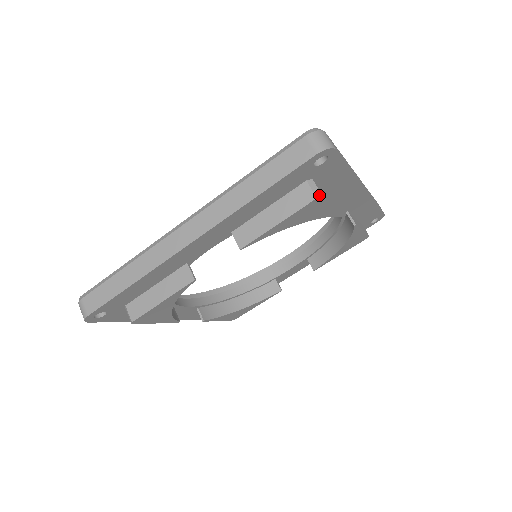
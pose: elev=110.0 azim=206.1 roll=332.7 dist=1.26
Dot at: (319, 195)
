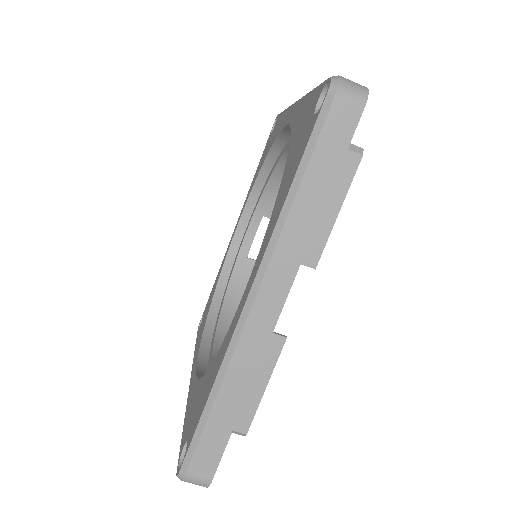
Dot at: (243, 435)
